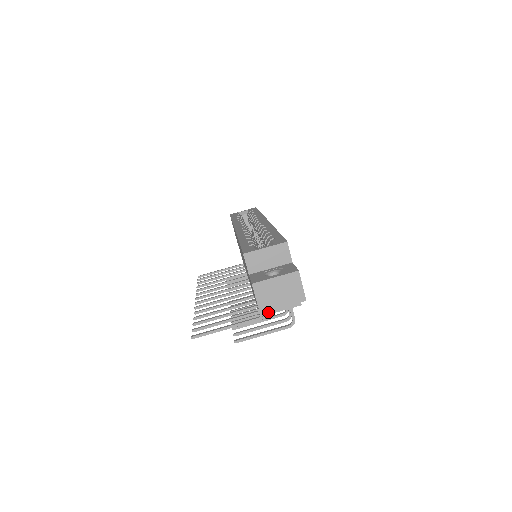
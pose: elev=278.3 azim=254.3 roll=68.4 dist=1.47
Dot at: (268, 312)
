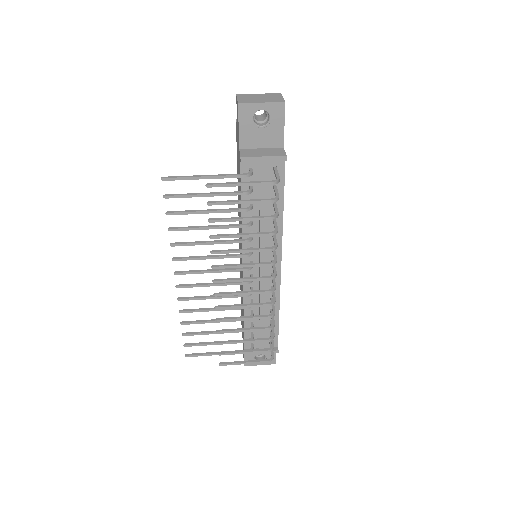
Dot at: (250, 156)
